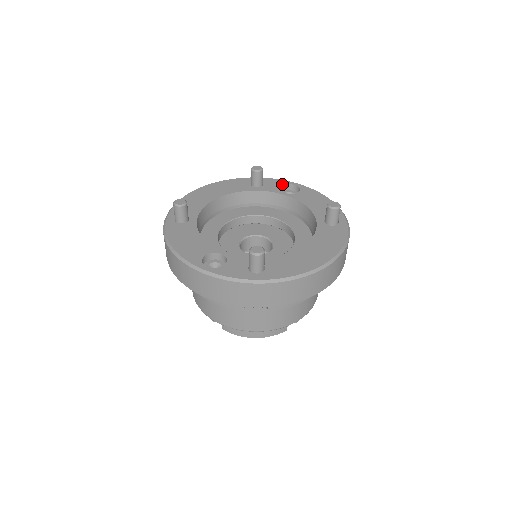
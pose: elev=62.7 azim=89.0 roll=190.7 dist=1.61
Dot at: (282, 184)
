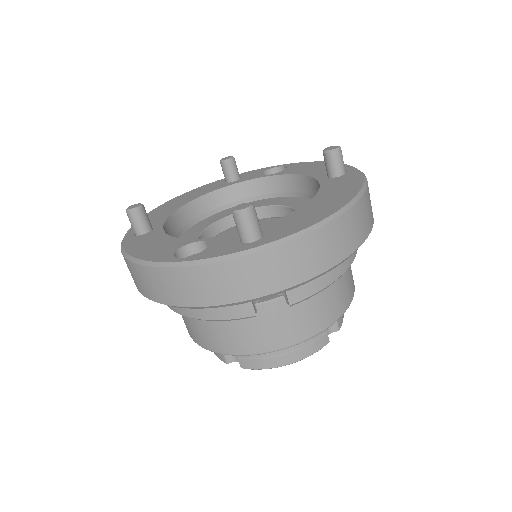
Dot at: (263, 170)
